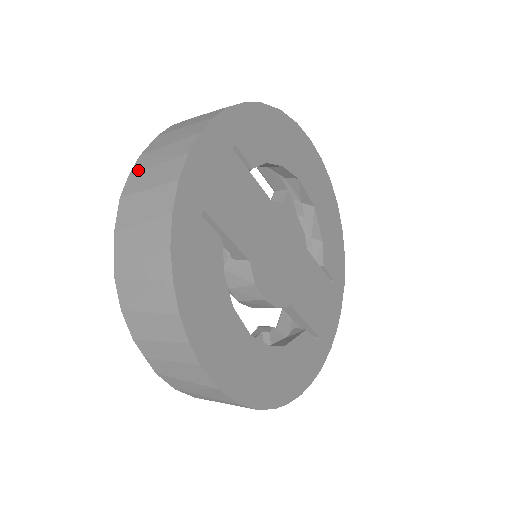
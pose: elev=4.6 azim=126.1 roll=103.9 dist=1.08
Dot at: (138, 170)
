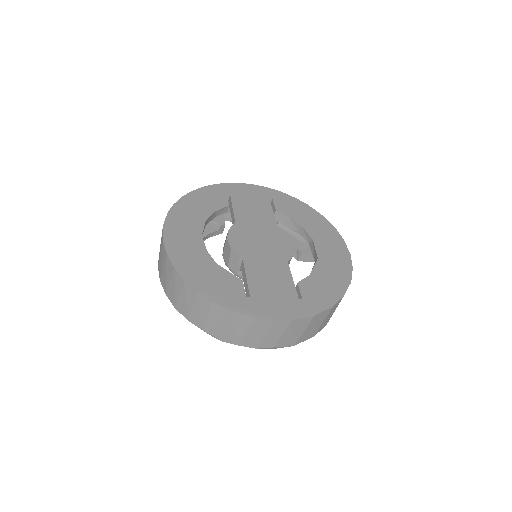
Dot at: occluded
